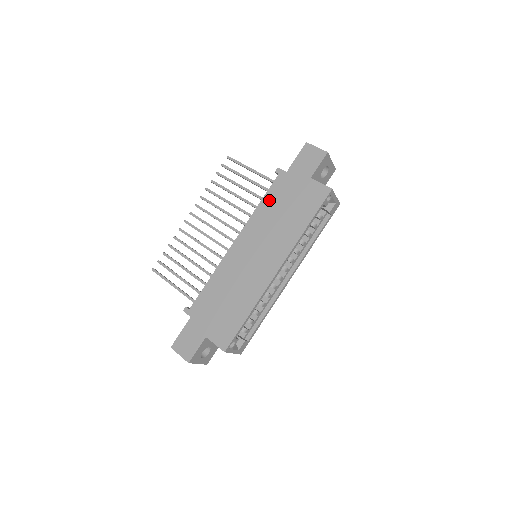
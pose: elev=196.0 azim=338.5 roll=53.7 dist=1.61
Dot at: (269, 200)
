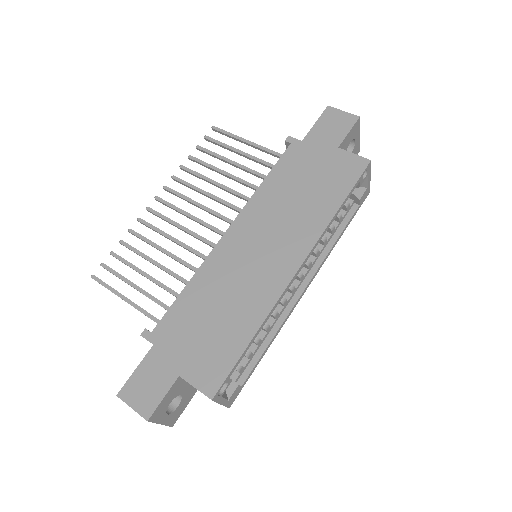
Dot at: (278, 176)
